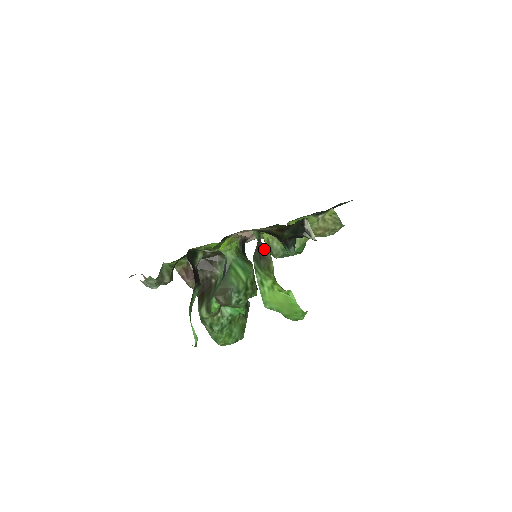
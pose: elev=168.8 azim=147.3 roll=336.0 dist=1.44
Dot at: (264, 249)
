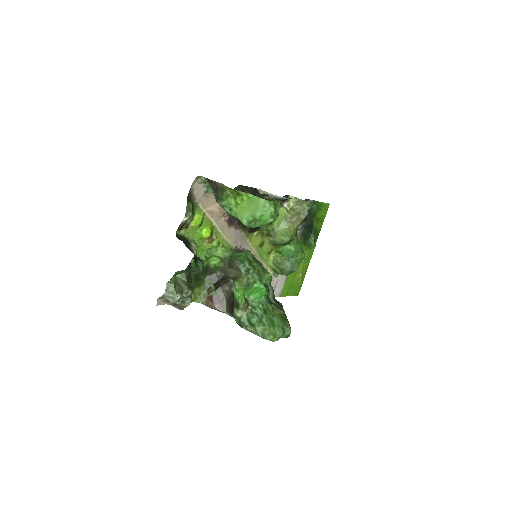
Dot at: (215, 184)
